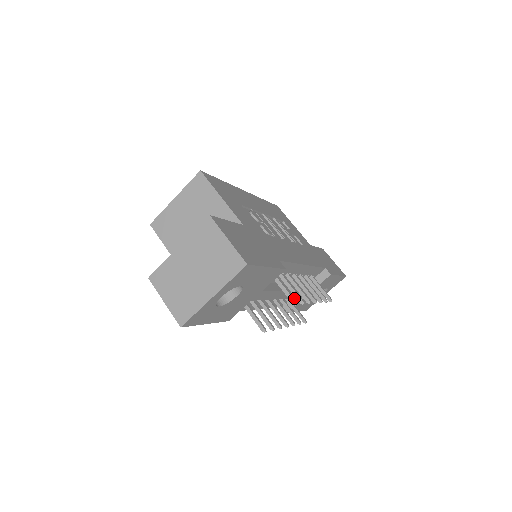
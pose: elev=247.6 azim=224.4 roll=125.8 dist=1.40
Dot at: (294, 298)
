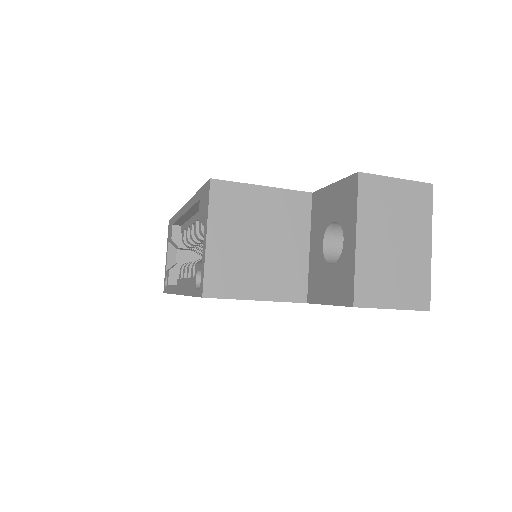
Dot at: occluded
